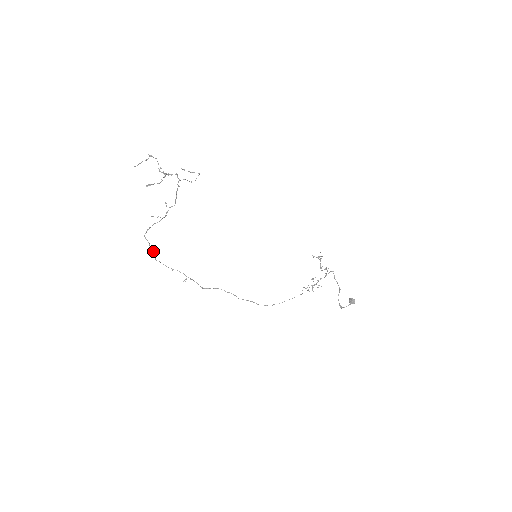
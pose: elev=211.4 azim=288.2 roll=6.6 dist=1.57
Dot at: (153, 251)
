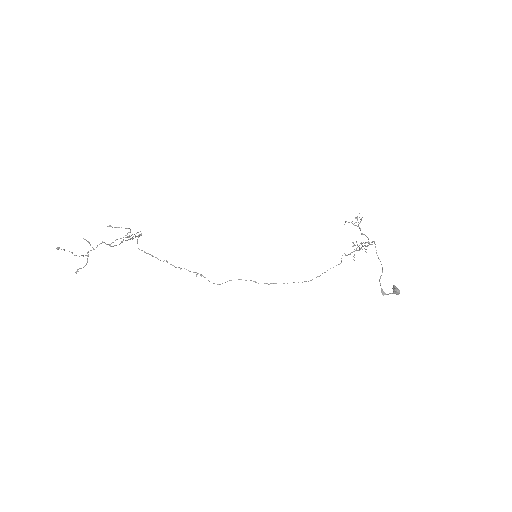
Dot at: occluded
